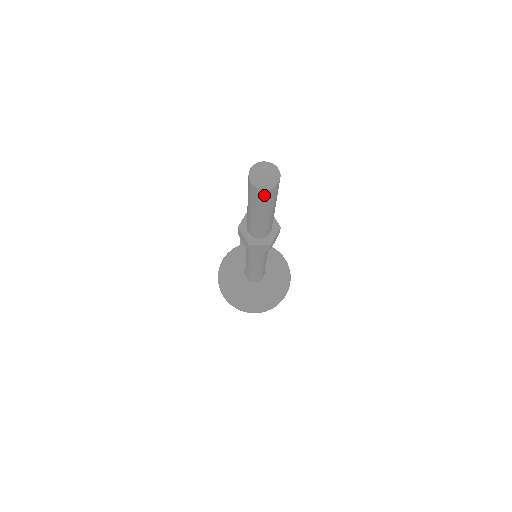
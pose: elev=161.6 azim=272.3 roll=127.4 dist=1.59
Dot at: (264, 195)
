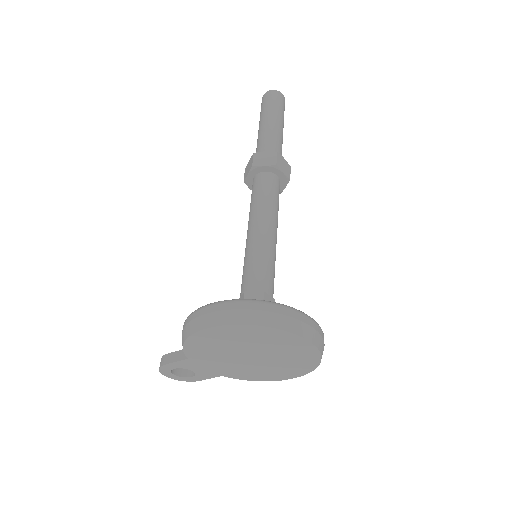
Dot at: (282, 100)
